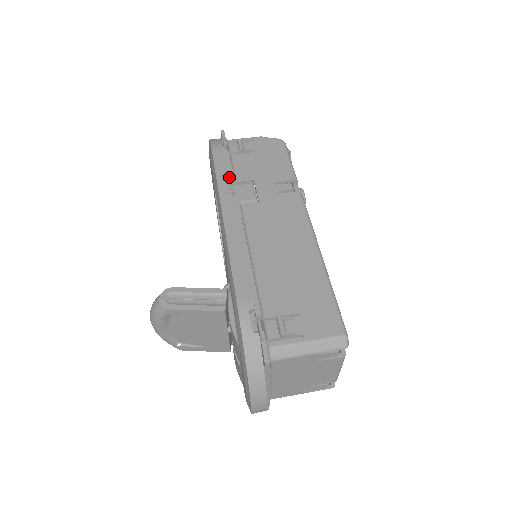
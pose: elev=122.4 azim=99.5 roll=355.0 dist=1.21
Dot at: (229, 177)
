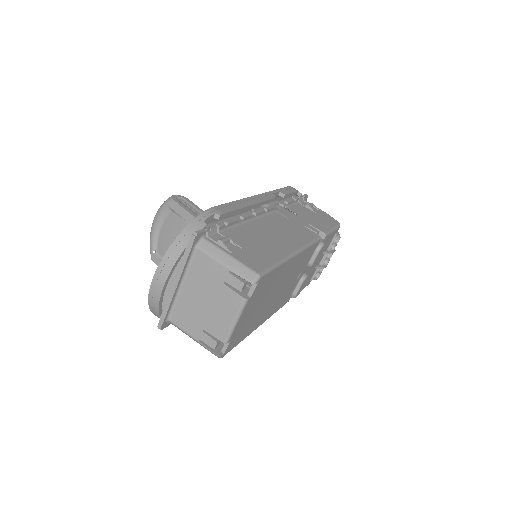
Dot at: (284, 197)
